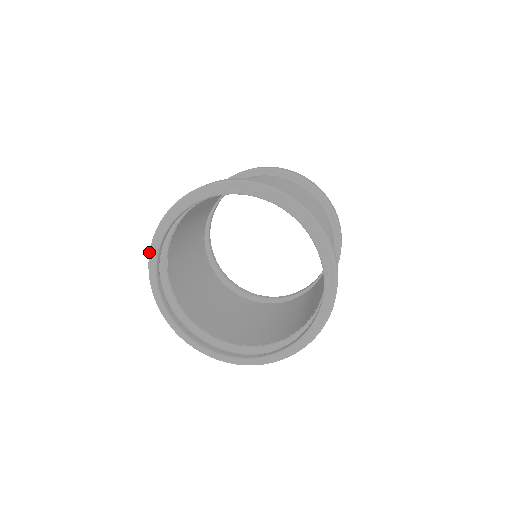
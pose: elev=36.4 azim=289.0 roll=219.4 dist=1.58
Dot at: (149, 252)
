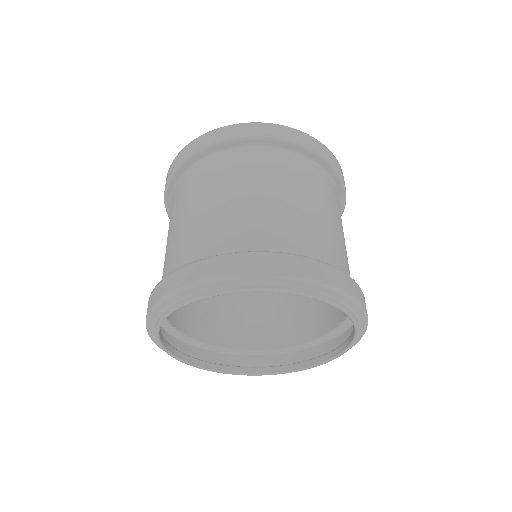
Dot at: (147, 317)
